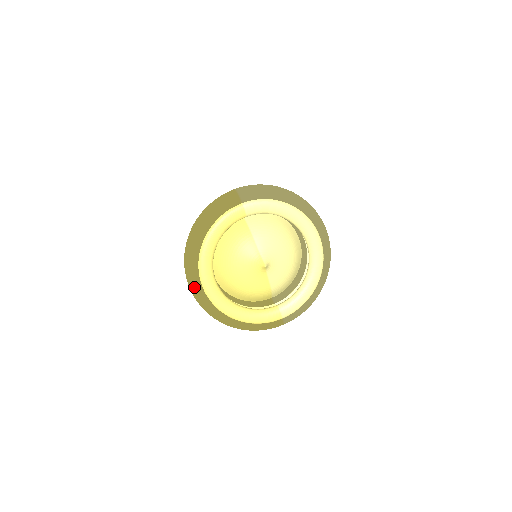
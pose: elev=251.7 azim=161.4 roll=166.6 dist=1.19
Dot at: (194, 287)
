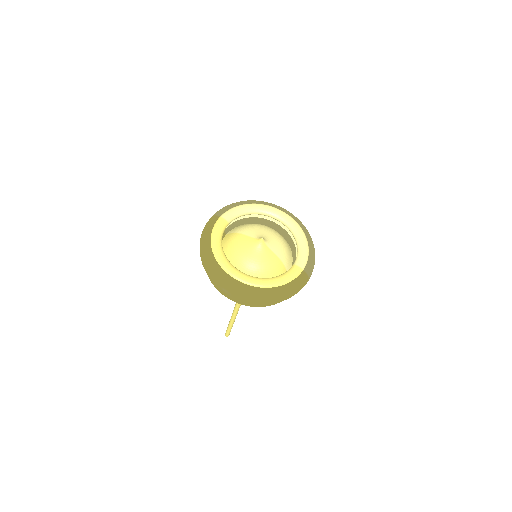
Dot at: (227, 282)
